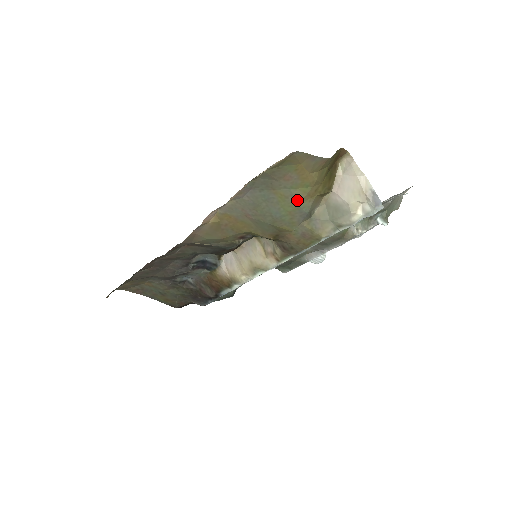
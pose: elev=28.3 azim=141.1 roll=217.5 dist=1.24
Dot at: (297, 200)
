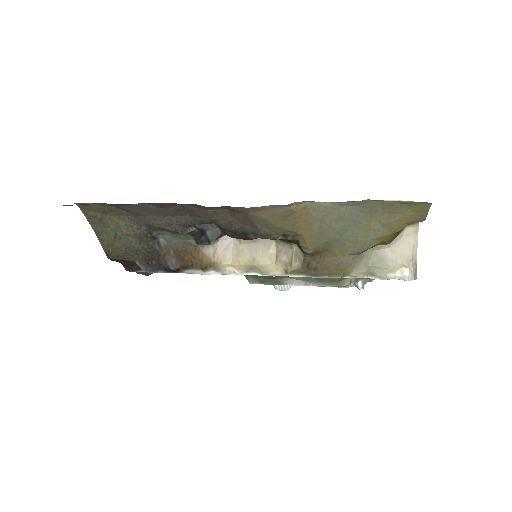
Dot at: (373, 236)
